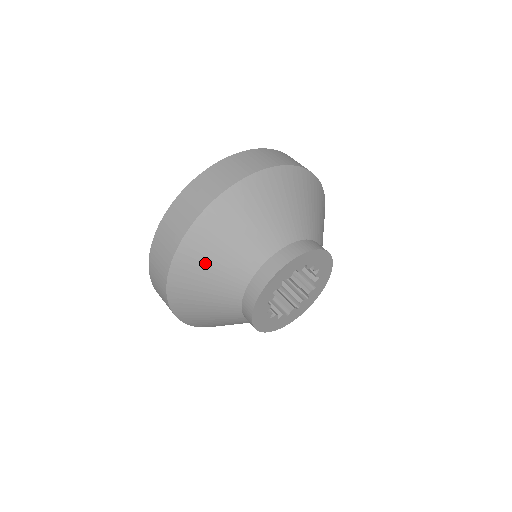
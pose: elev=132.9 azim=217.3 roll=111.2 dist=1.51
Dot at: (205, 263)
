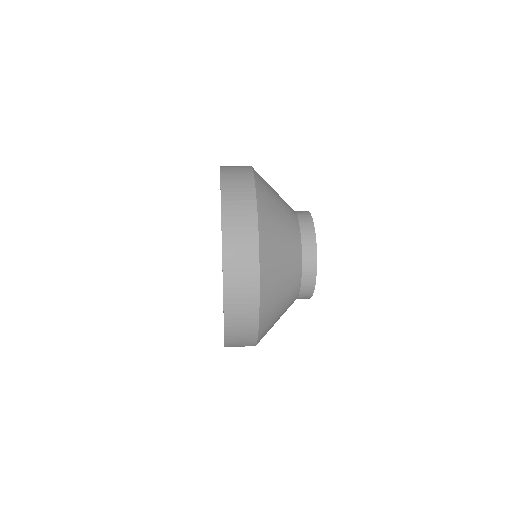
Dot at: (270, 187)
